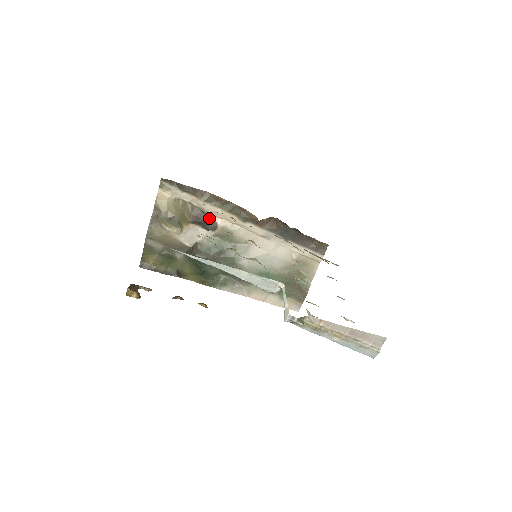
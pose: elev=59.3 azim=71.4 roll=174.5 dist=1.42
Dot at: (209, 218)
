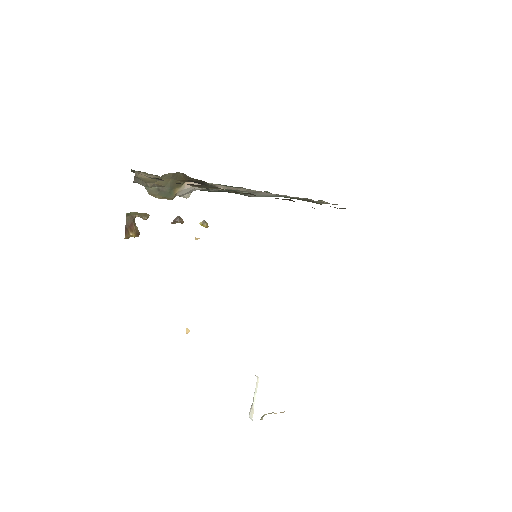
Dot at: (208, 185)
